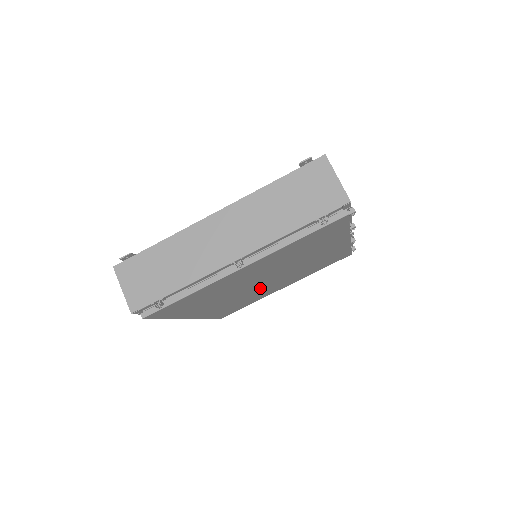
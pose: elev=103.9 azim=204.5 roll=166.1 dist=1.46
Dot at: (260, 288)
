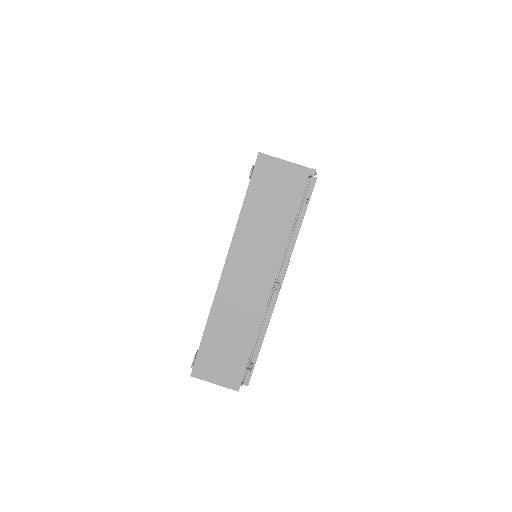
Dot at: occluded
